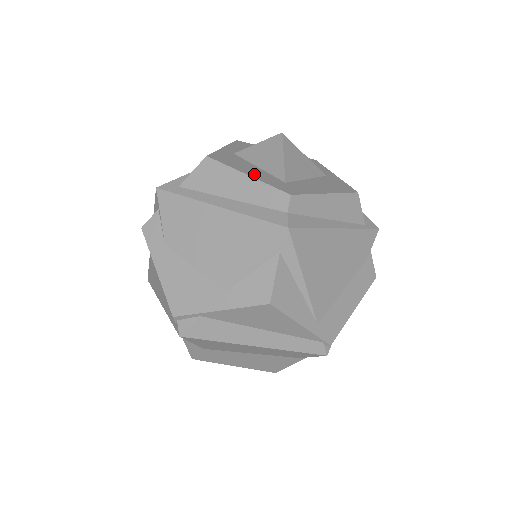
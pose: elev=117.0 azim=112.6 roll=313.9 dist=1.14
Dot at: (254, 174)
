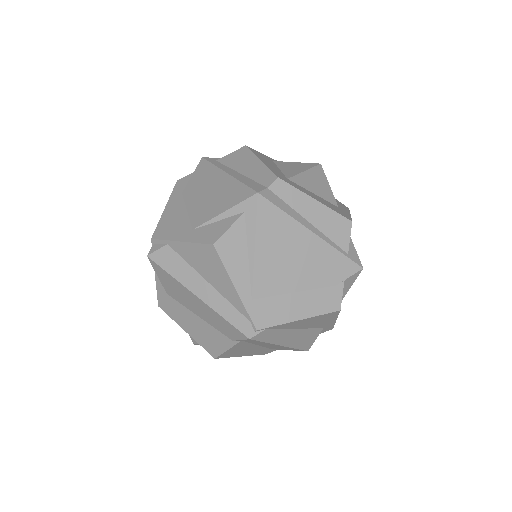
Dot at: (268, 164)
